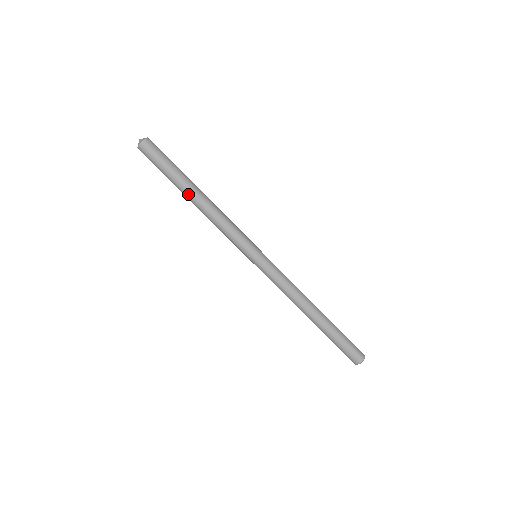
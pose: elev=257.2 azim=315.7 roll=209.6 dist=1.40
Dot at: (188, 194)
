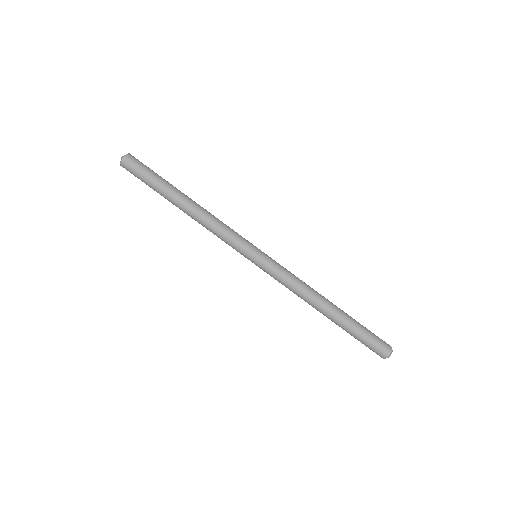
Dot at: (177, 201)
